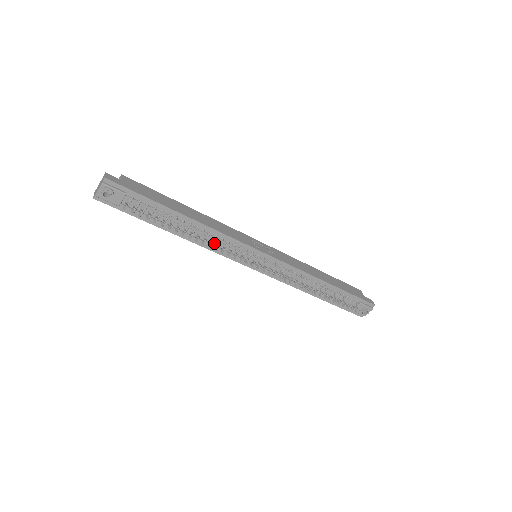
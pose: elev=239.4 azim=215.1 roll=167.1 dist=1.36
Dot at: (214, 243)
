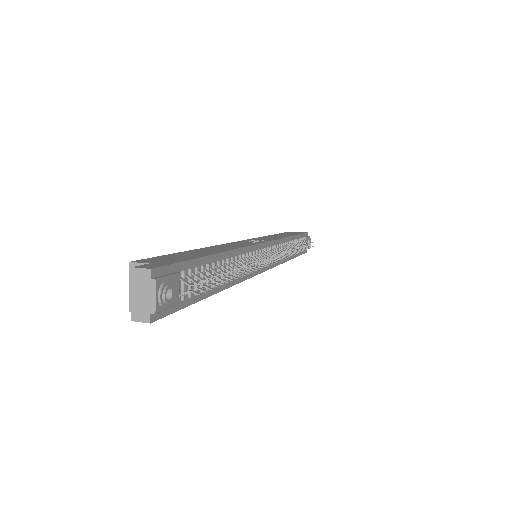
Dot at: (243, 268)
